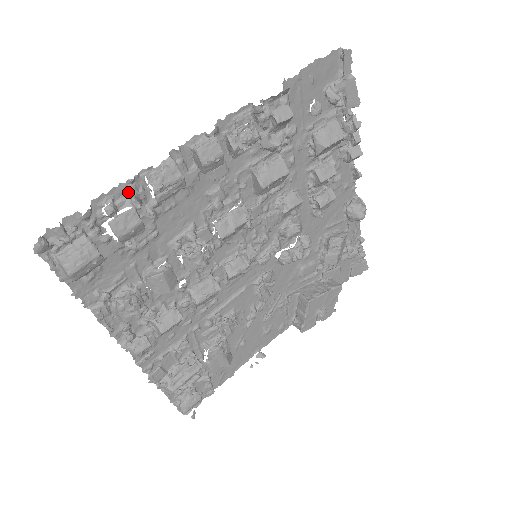
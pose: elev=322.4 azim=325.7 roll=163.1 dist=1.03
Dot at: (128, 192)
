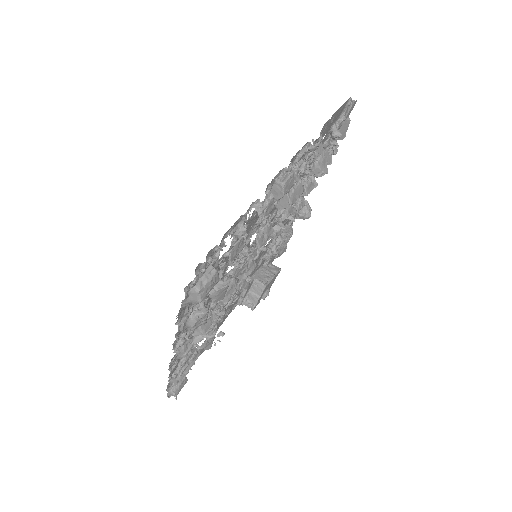
Dot at: (239, 222)
